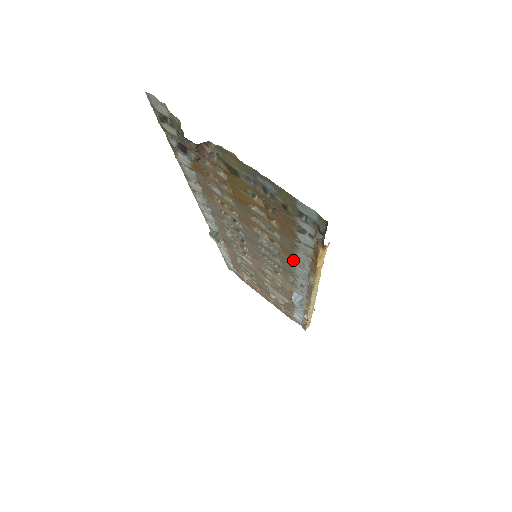
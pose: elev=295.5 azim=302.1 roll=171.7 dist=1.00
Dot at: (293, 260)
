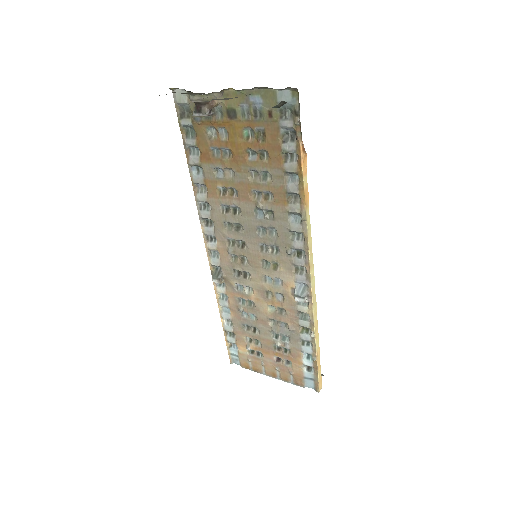
Dot at: (286, 206)
